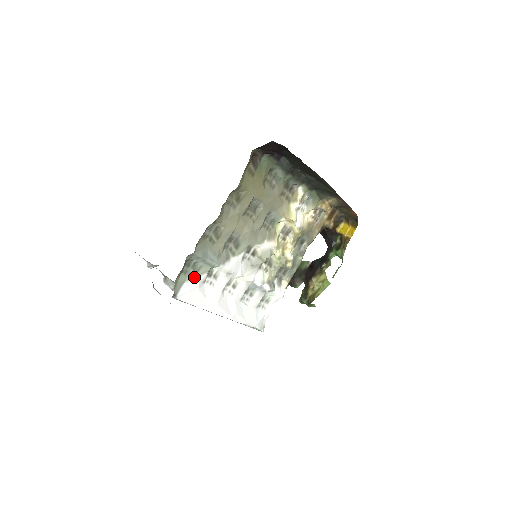
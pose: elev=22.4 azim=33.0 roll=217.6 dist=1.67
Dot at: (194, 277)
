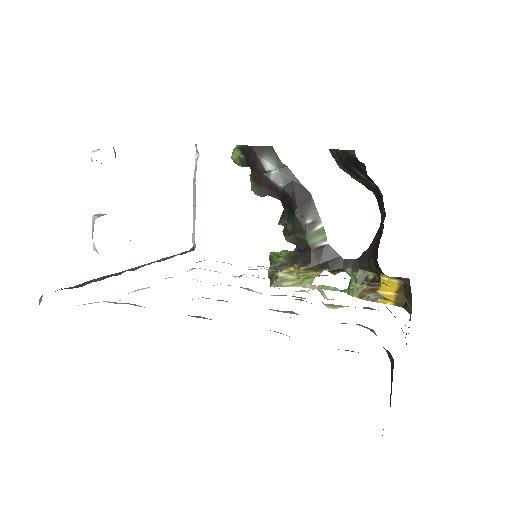
Dot at: occluded
